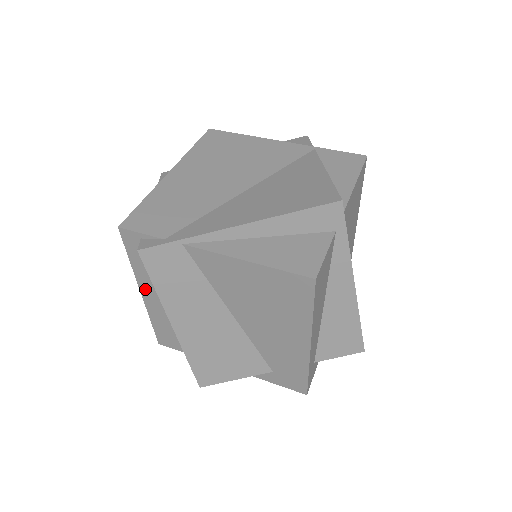
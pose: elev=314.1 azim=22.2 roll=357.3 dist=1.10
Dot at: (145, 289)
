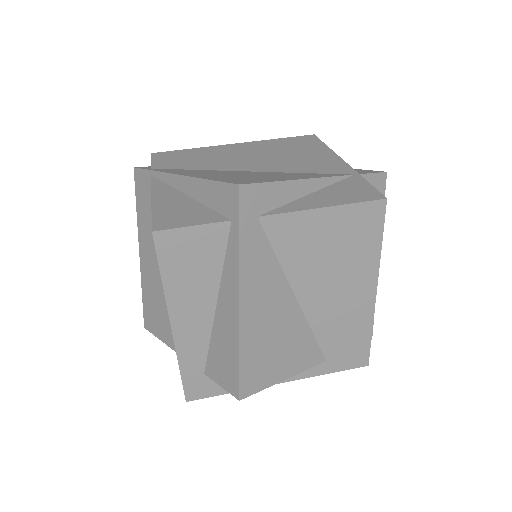
Dot at: occluded
